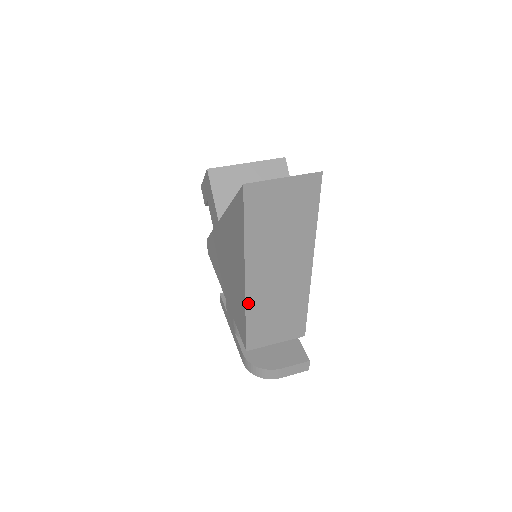
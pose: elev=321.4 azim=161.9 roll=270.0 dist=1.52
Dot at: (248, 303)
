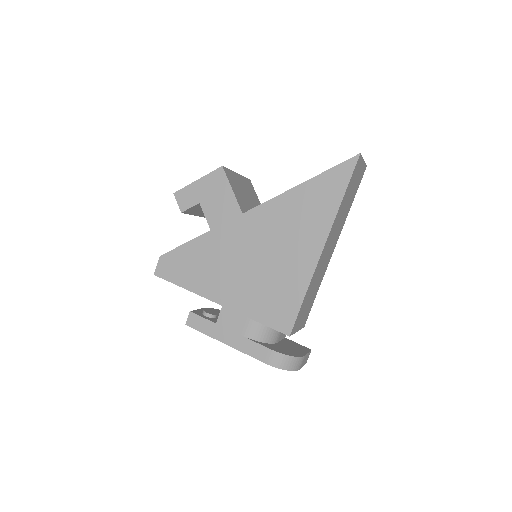
Dot at: (314, 274)
